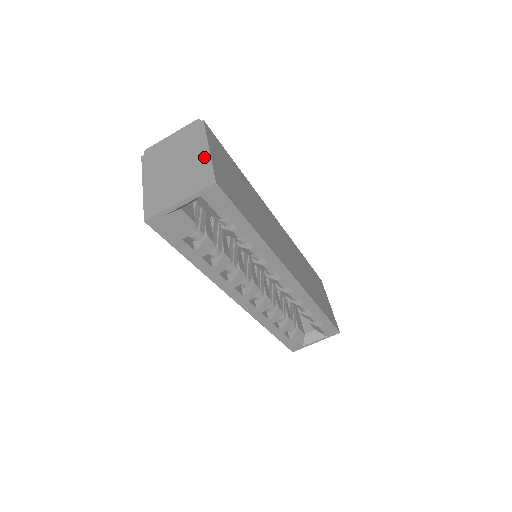
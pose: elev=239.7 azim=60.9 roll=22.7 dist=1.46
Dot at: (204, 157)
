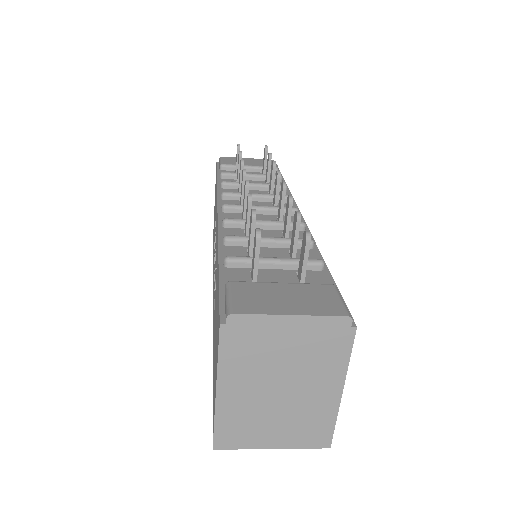
Dot at: (330, 402)
